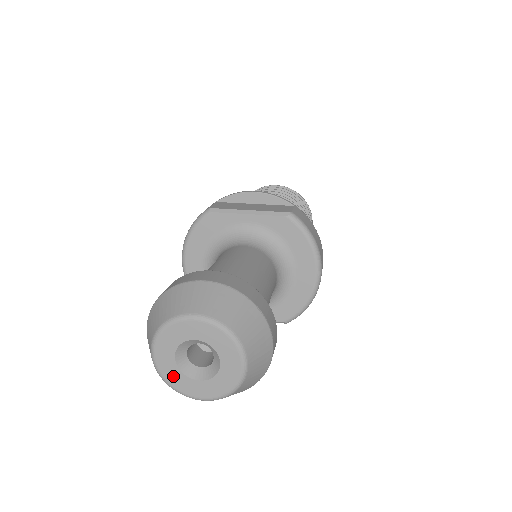
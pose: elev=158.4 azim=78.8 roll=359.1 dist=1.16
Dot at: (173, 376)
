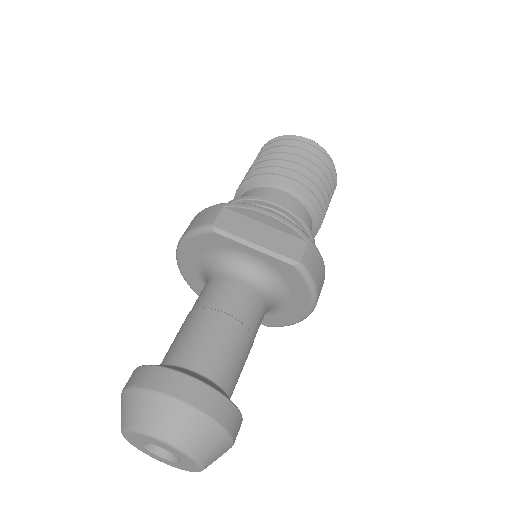
Dot at: (139, 447)
